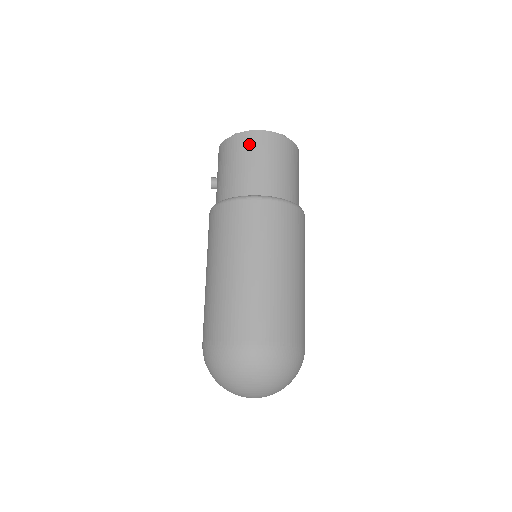
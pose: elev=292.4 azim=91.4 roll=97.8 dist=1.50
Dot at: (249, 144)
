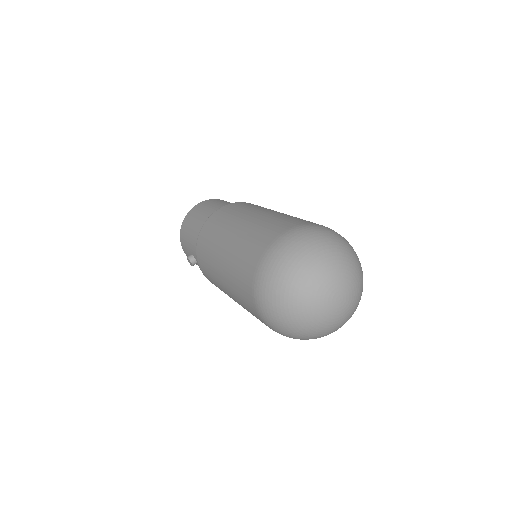
Dot at: (196, 209)
